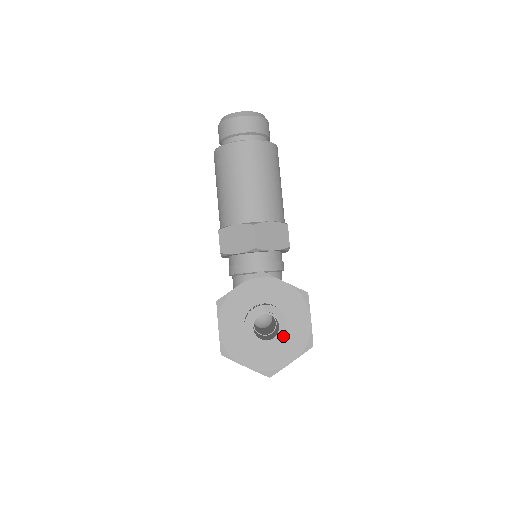
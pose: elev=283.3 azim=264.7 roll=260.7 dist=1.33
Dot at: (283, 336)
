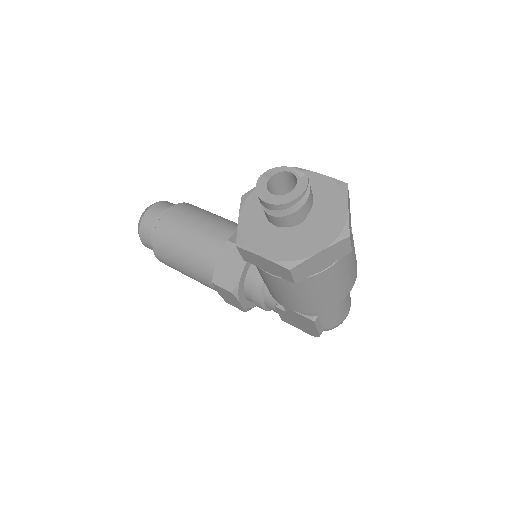
Dot at: occluded
